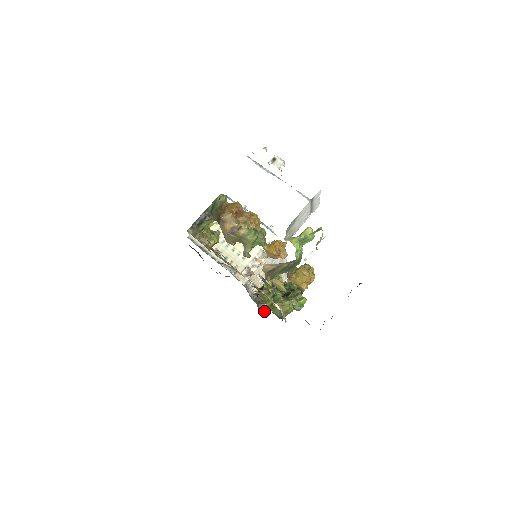
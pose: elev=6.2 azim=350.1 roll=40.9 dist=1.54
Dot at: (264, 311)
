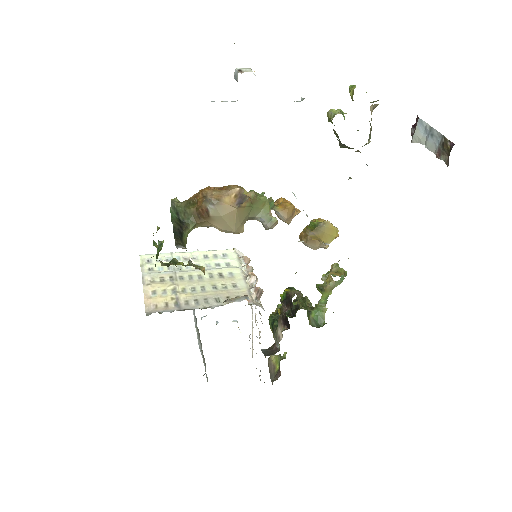
Dot at: (273, 379)
